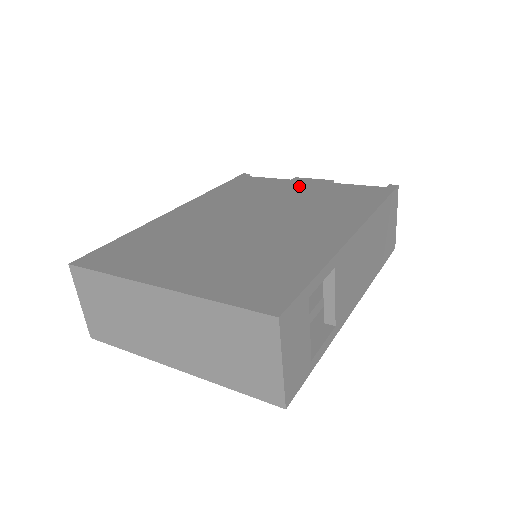
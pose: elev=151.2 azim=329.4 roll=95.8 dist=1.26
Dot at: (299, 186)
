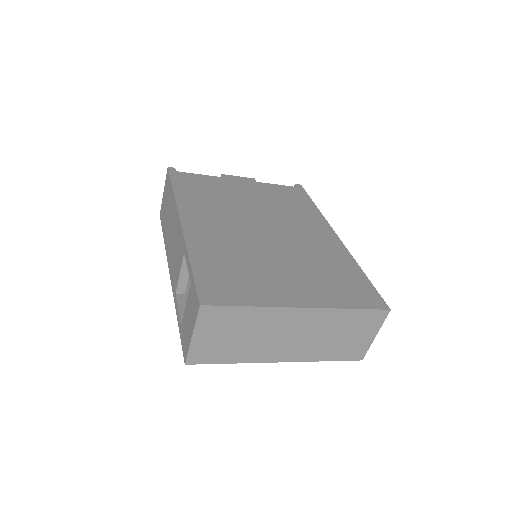
Dot at: (241, 186)
